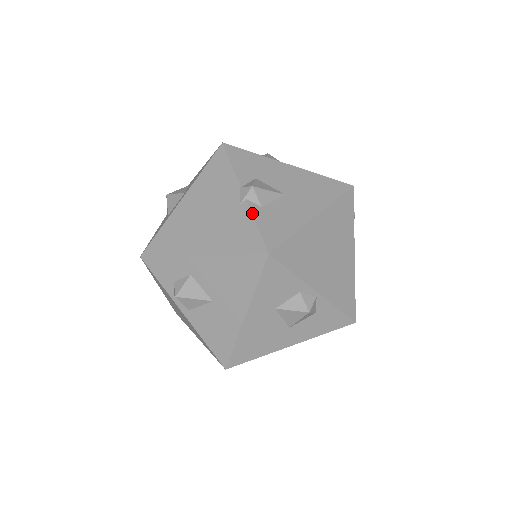
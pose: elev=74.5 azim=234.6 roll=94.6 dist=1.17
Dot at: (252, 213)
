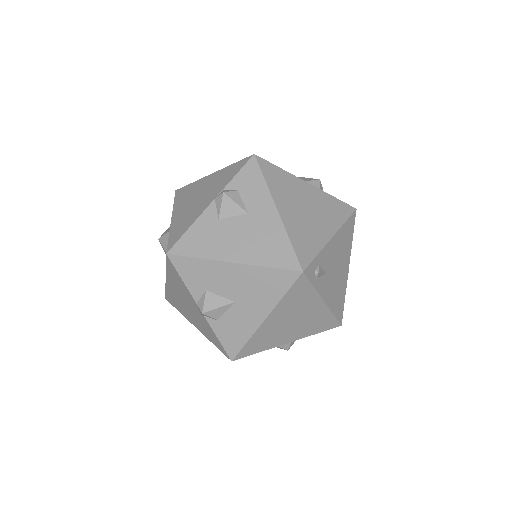
Dot at: (211, 328)
